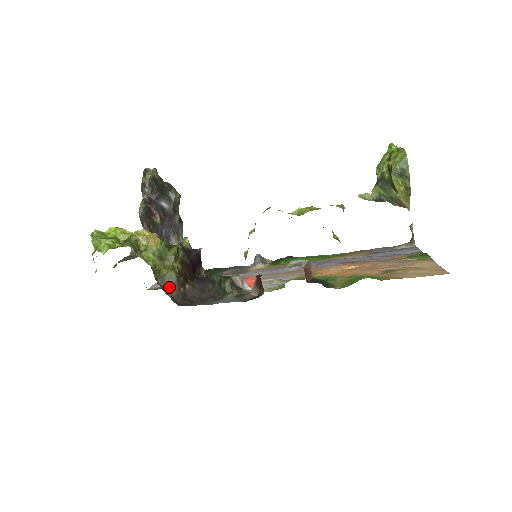
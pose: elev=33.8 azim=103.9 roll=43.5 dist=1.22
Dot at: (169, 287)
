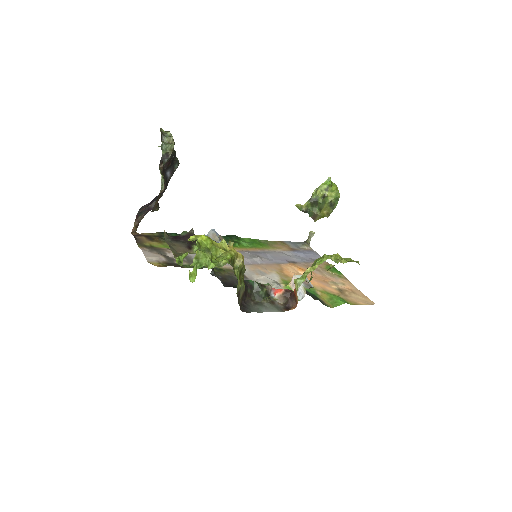
Dot at: (240, 297)
